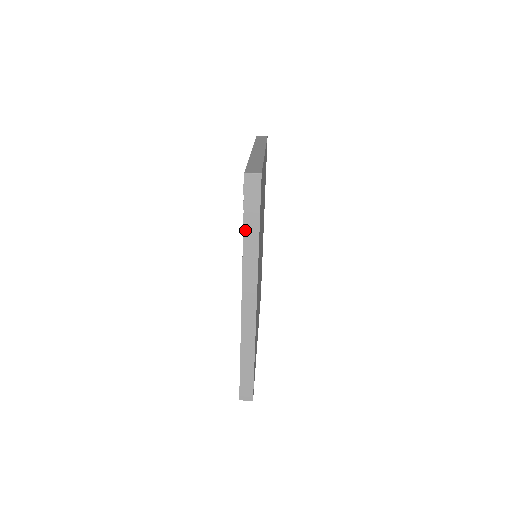
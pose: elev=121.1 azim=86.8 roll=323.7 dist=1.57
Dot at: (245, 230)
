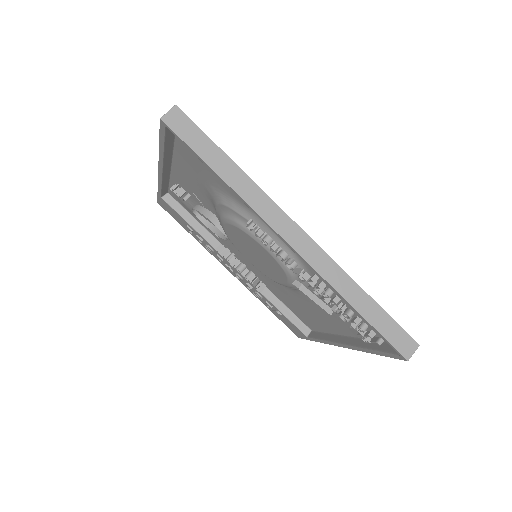
Dot at: (374, 352)
